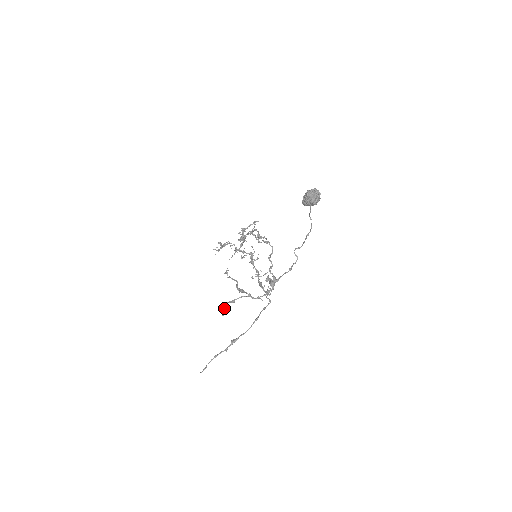
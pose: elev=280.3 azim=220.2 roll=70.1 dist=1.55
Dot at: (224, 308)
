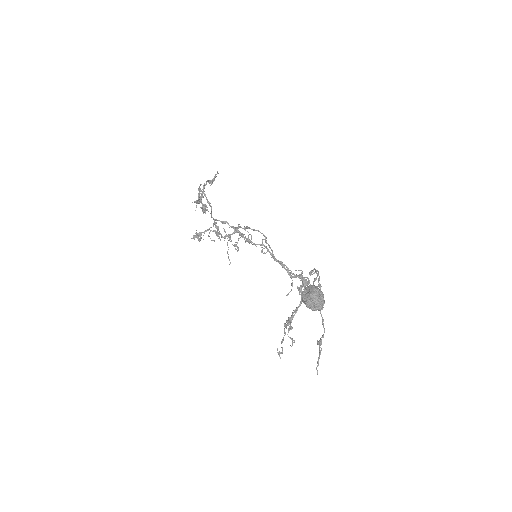
Dot at: occluded
